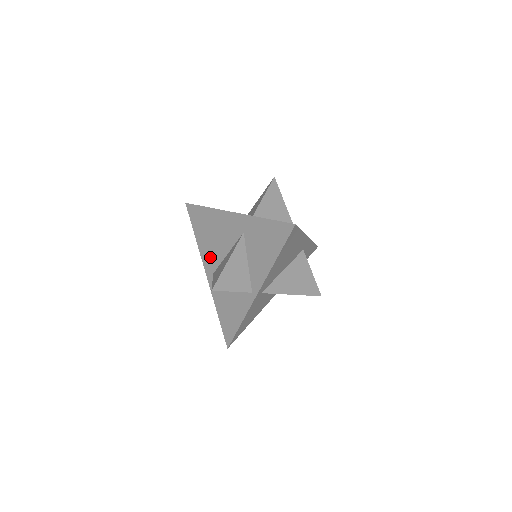
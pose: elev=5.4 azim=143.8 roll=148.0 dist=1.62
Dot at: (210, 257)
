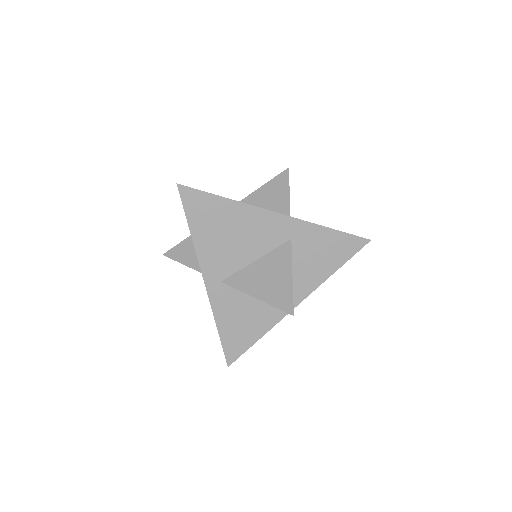
Dot at: (219, 262)
